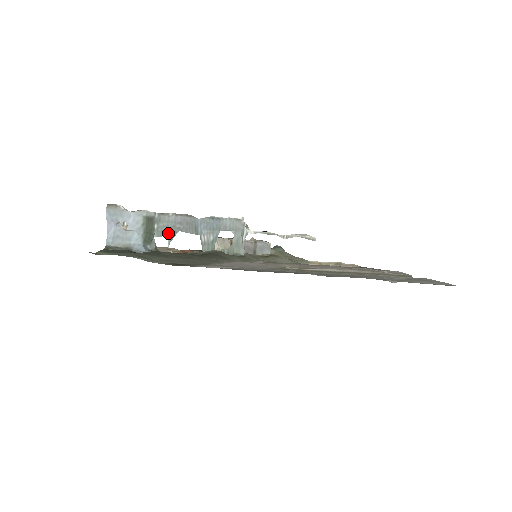
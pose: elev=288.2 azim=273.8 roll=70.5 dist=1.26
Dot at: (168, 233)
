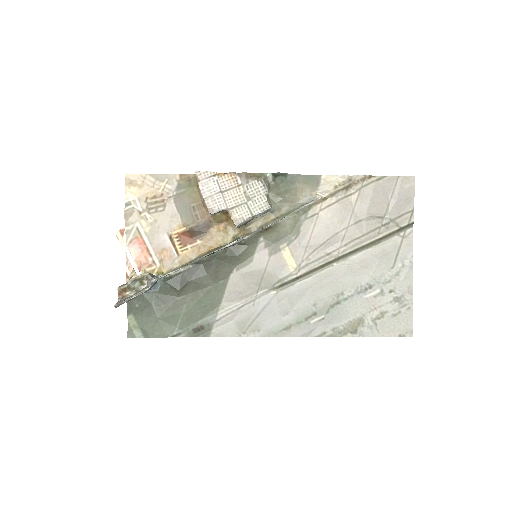
Dot at: occluded
